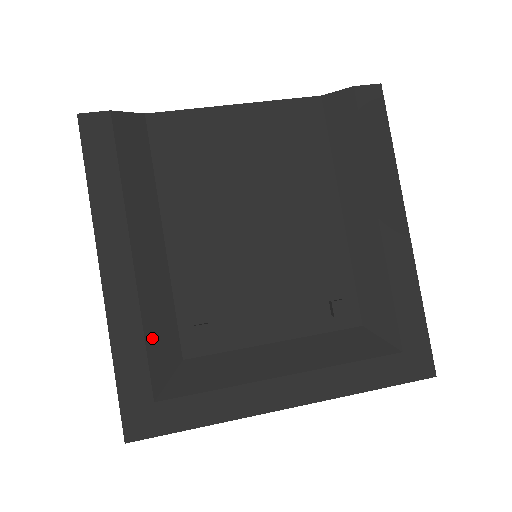
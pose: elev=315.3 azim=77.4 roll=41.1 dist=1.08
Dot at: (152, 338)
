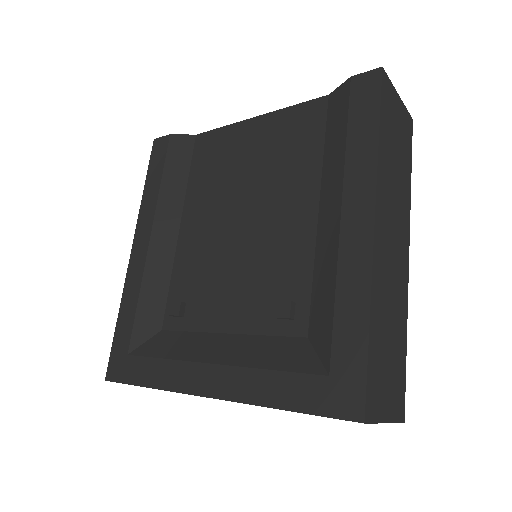
Dot at: (143, 304)
